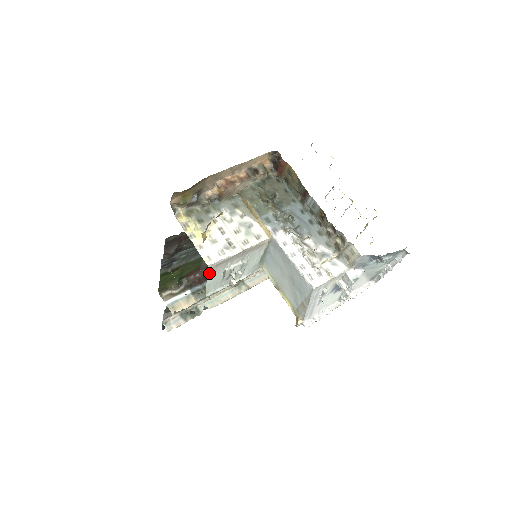
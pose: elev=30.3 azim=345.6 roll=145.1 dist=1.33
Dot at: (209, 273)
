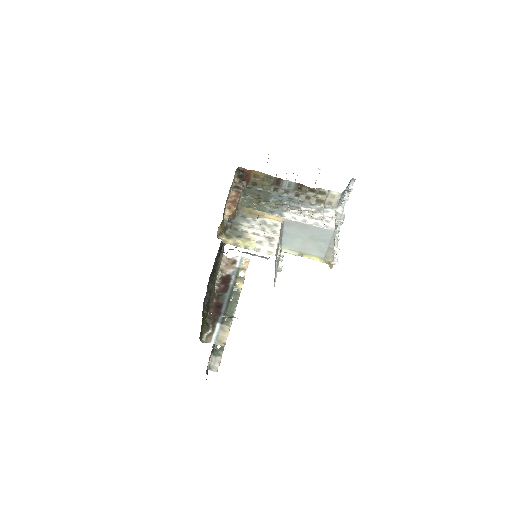
Dot at: (275, 263)
